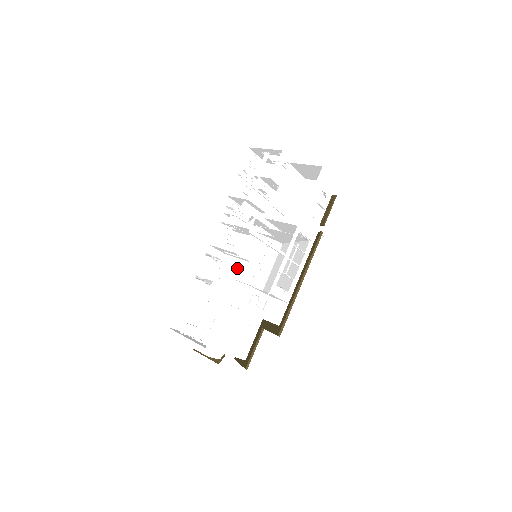
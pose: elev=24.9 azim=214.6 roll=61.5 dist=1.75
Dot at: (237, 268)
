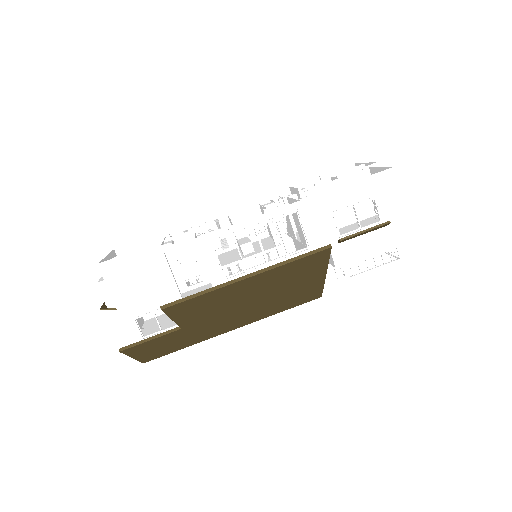
Dot at: (229, 257)
